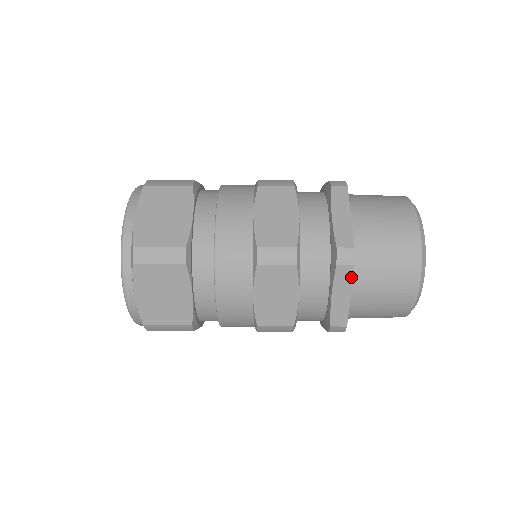
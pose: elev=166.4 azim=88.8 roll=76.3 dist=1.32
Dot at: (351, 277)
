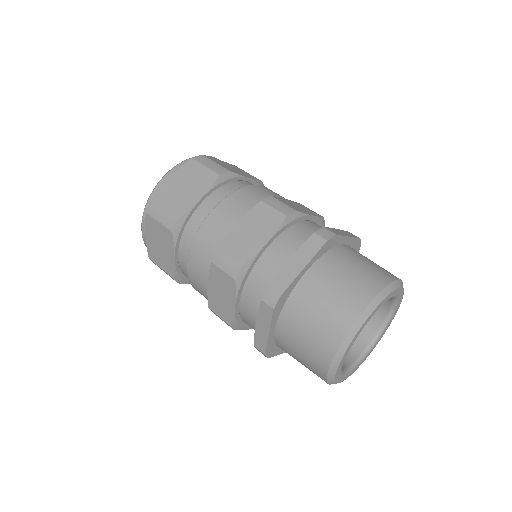
Dot at: (271, 317)
